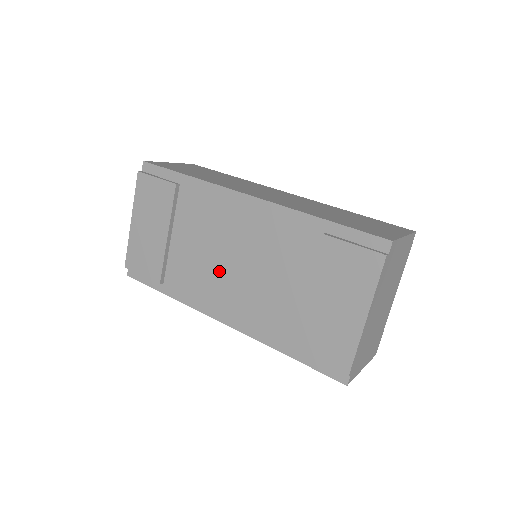
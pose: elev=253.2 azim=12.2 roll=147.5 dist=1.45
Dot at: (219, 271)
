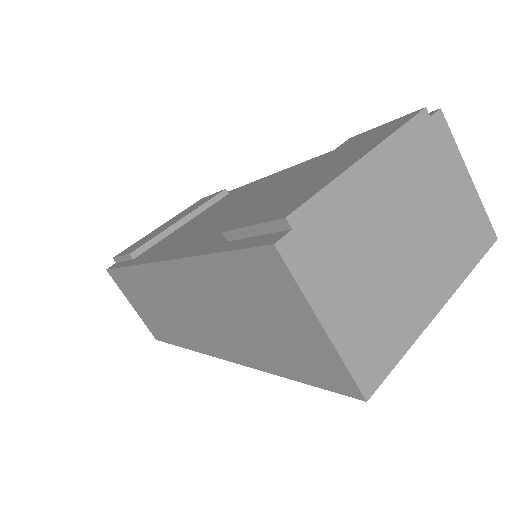
Dot at: (204, 224)
